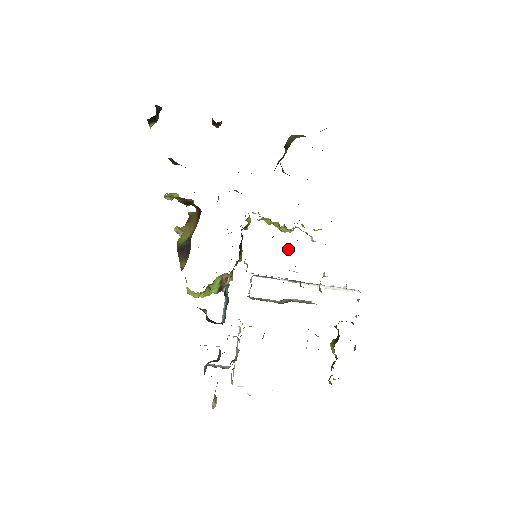
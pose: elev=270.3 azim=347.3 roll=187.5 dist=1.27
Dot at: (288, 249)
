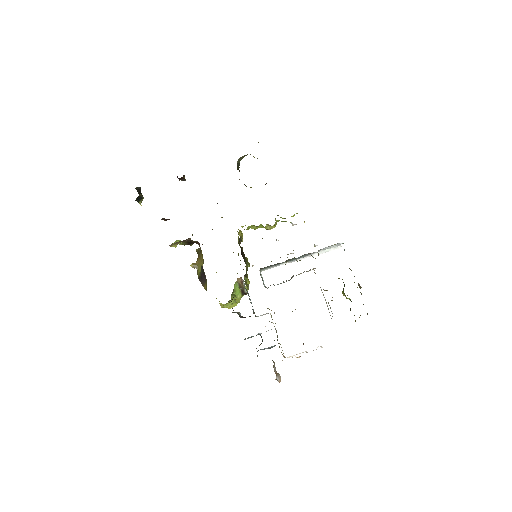
Dot at: (278, 240)
